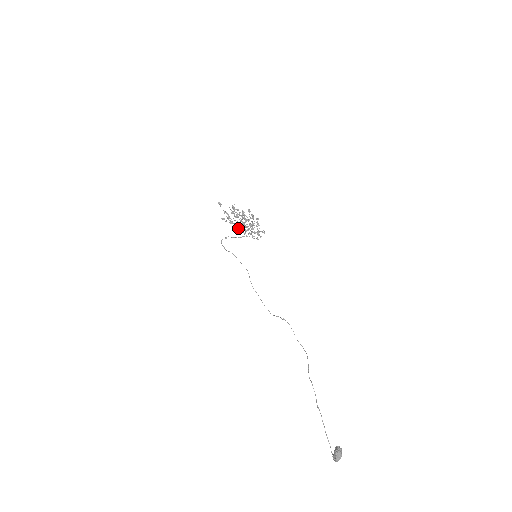
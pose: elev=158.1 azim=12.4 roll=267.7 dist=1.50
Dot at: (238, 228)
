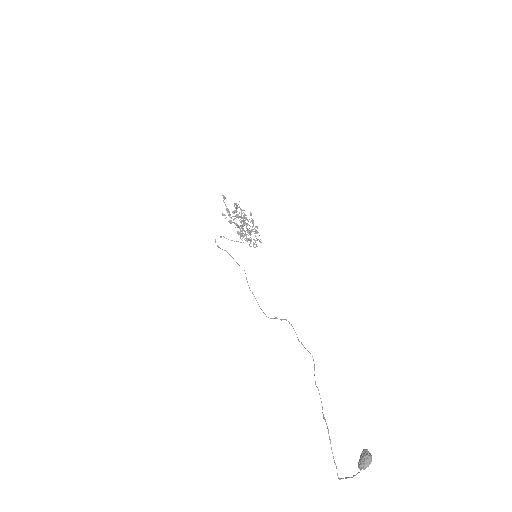
Dot at: occluded
